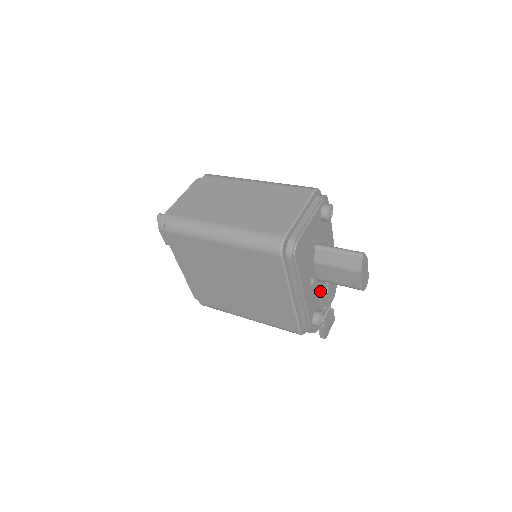
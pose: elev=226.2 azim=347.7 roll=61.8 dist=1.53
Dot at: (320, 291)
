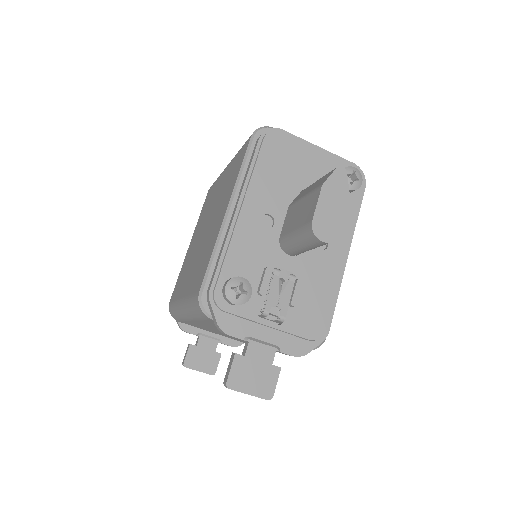
Dot at: (273, 269)
